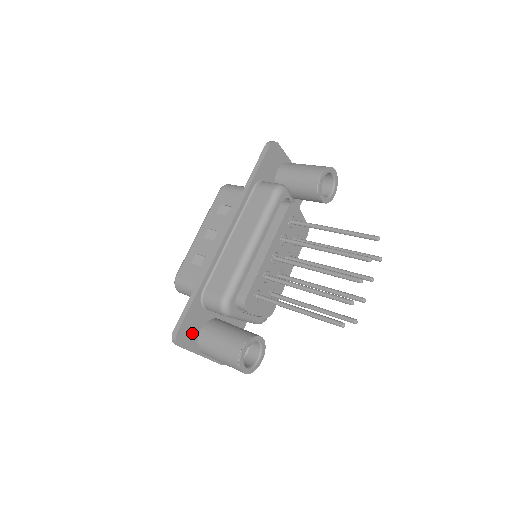
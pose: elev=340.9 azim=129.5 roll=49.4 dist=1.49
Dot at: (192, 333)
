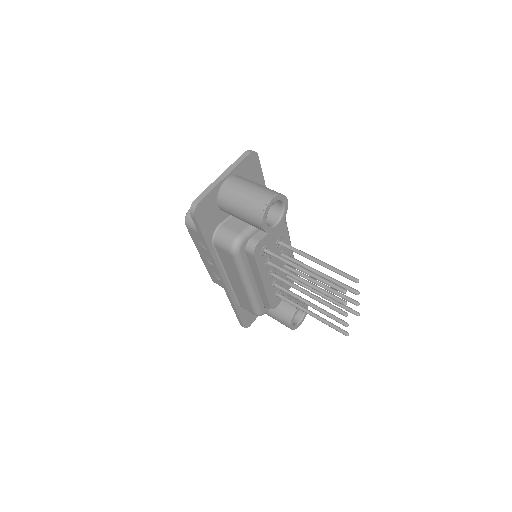
Dot at: (252, 314)
